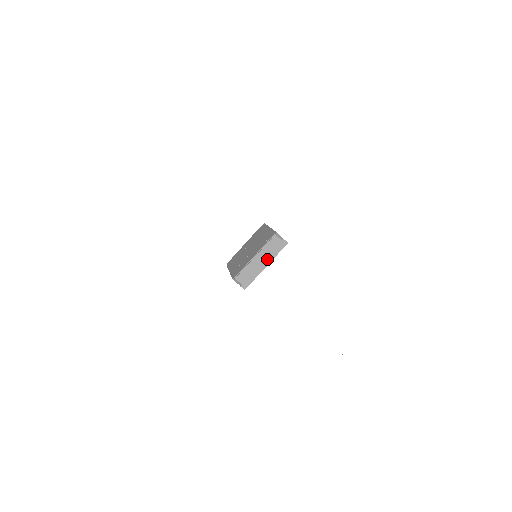
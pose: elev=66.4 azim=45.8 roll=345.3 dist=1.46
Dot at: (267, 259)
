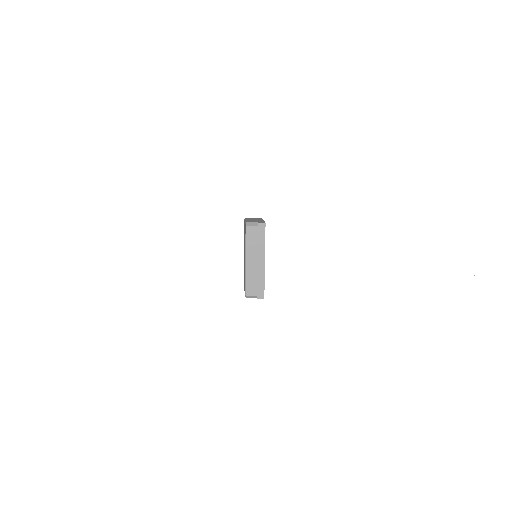
Dot at: (259, 254)
